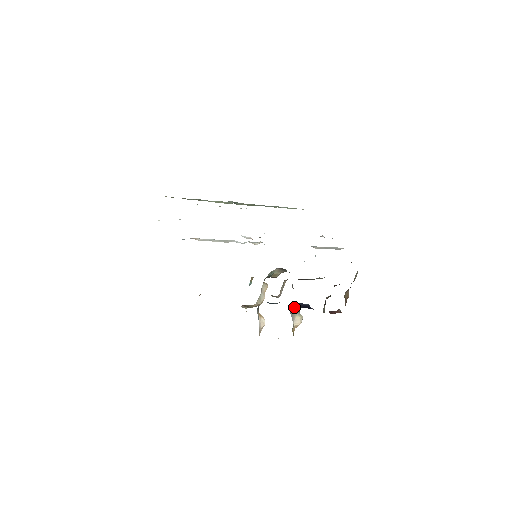
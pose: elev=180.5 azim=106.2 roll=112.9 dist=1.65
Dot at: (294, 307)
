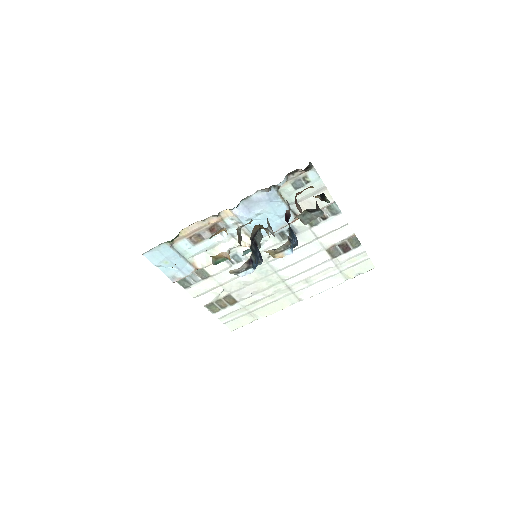
Dot at: occluded
